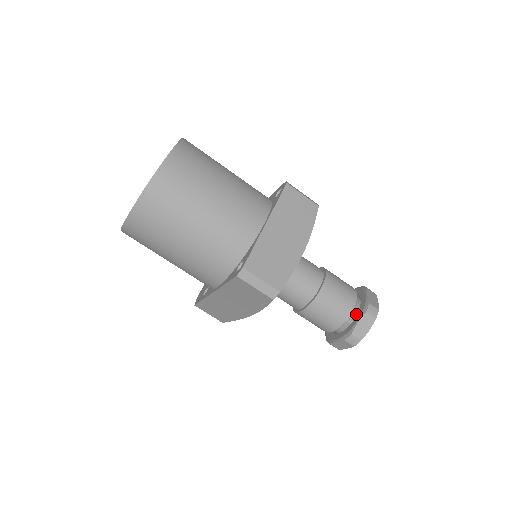
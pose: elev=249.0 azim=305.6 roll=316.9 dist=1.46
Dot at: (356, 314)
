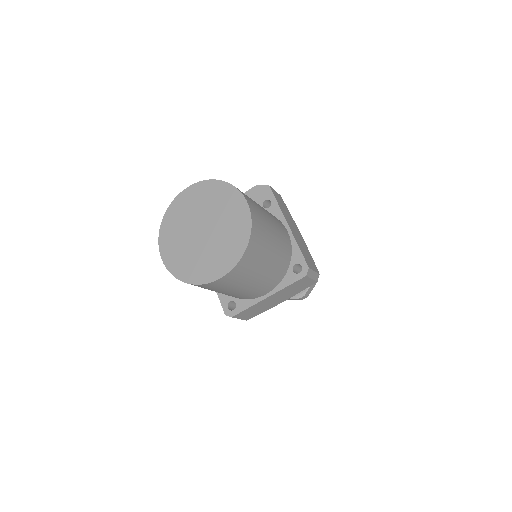
Dot at: occluded
